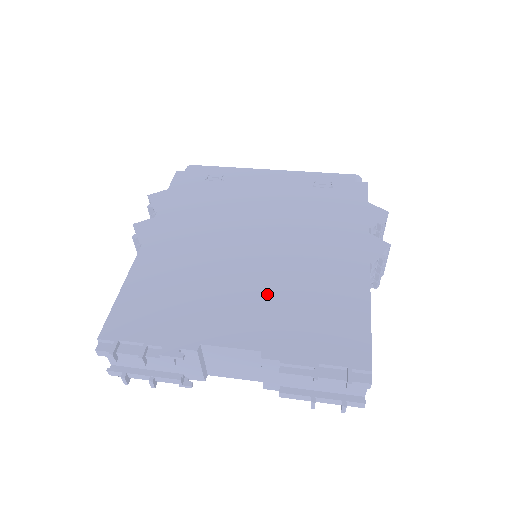
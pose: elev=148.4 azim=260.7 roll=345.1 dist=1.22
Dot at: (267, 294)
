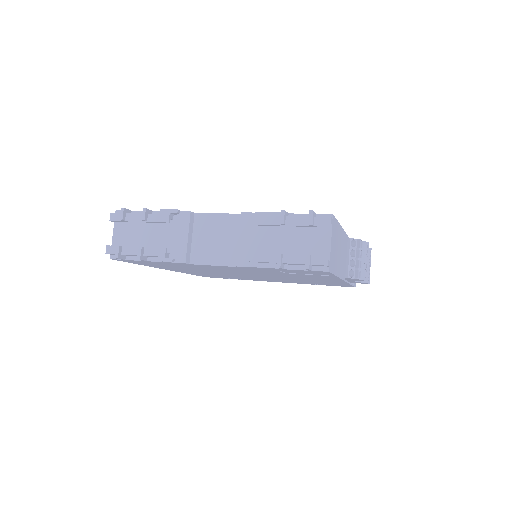
Dot at: occluded
